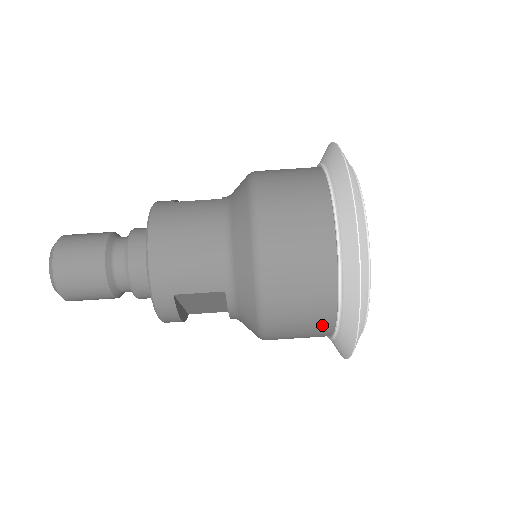
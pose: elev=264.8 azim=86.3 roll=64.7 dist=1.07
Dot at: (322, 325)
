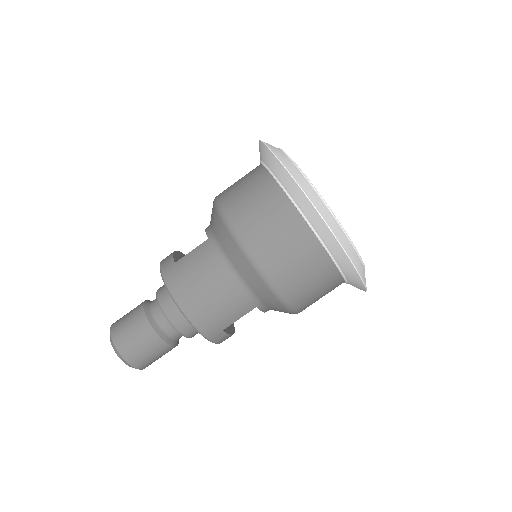
Dot at: (335, 287)
